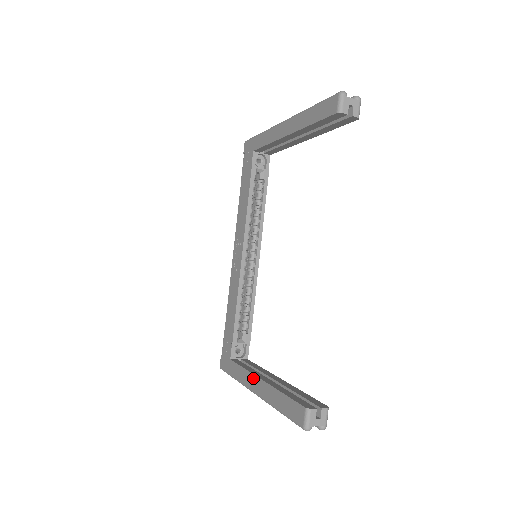
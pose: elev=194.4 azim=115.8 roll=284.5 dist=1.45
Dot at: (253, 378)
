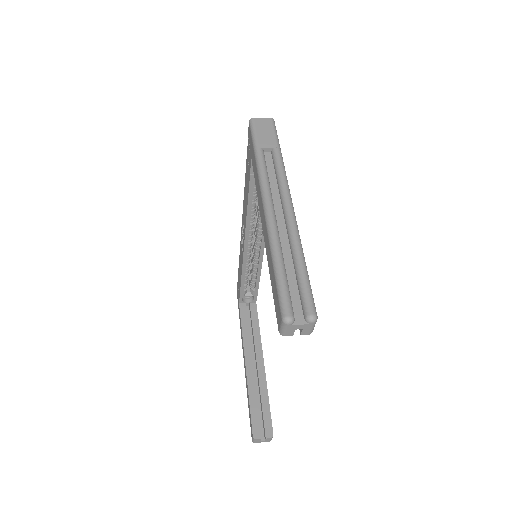
Dot at: (243, 351)
